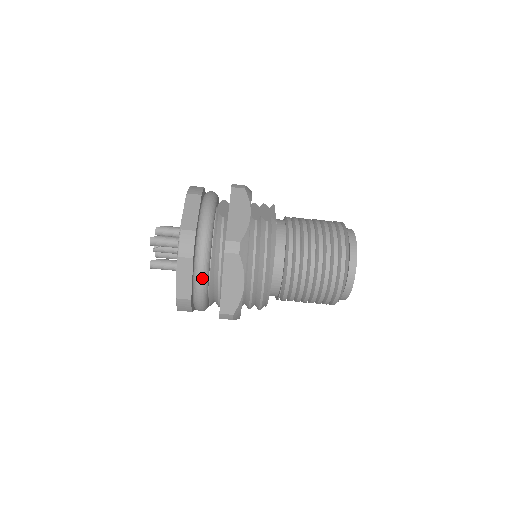
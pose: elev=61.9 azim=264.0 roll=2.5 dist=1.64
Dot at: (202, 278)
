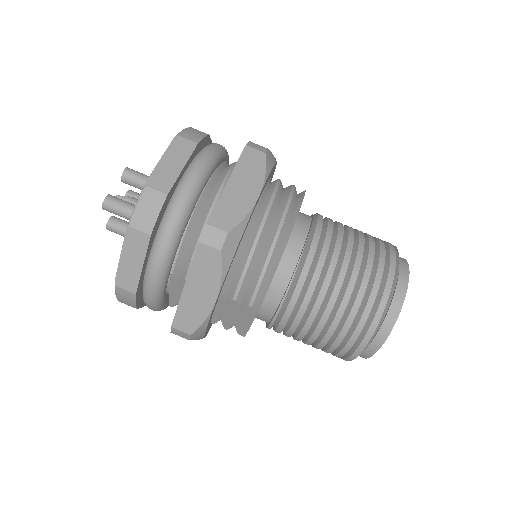
Dot at: (199, 172)
